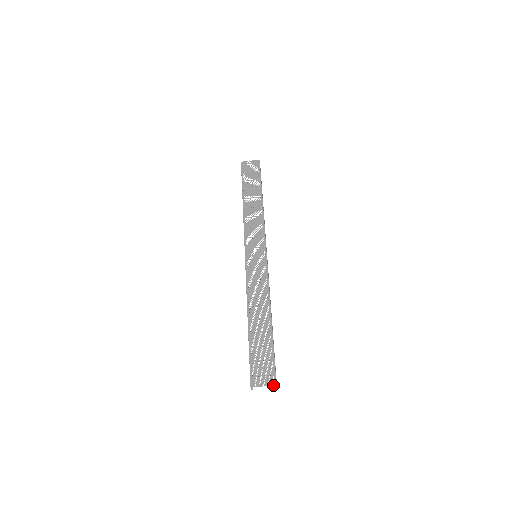
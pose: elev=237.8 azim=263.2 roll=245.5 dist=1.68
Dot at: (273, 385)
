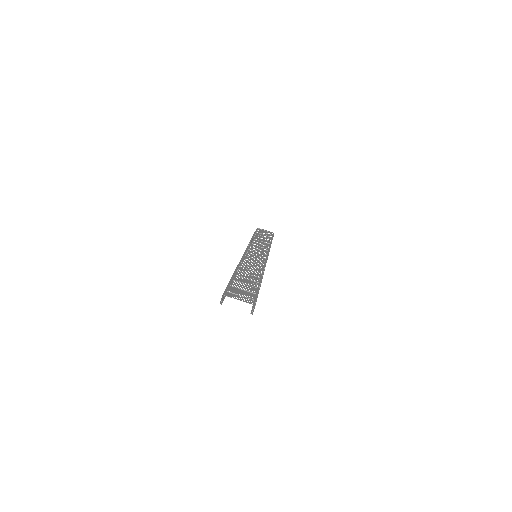
Dot at: (251, 303)
